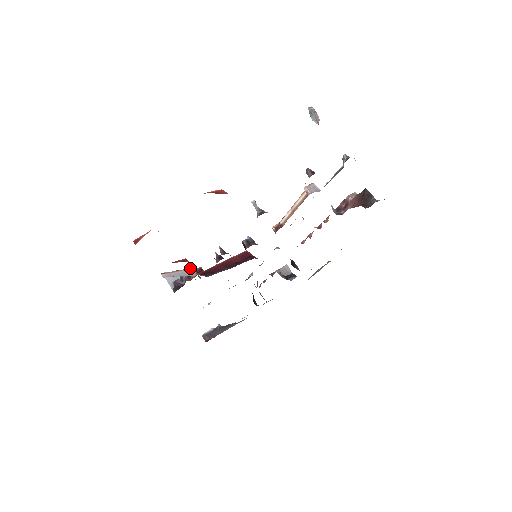
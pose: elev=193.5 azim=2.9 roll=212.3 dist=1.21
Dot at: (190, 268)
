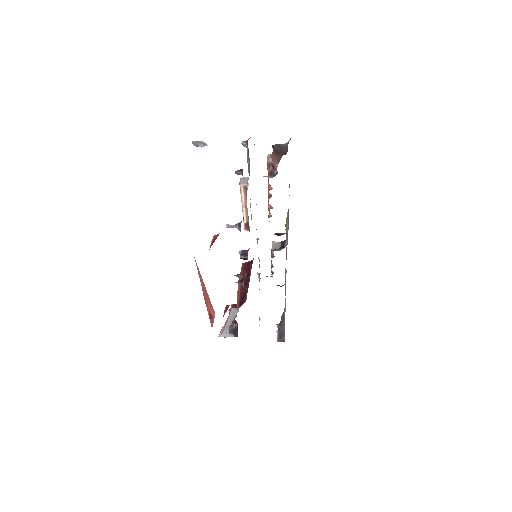
Dot at: (231, 311)
